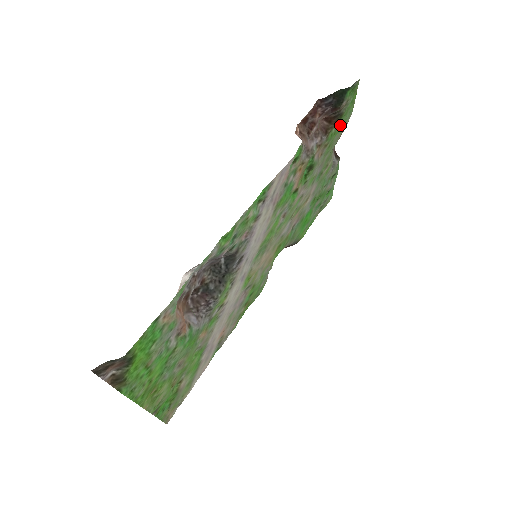
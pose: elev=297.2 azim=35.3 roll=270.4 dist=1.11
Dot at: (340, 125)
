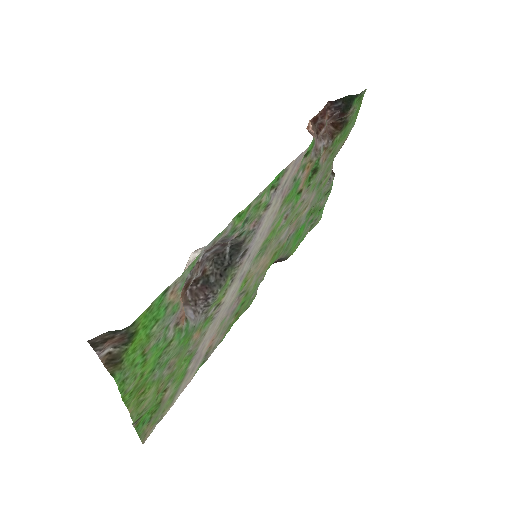
Dot at: (344, 133)
